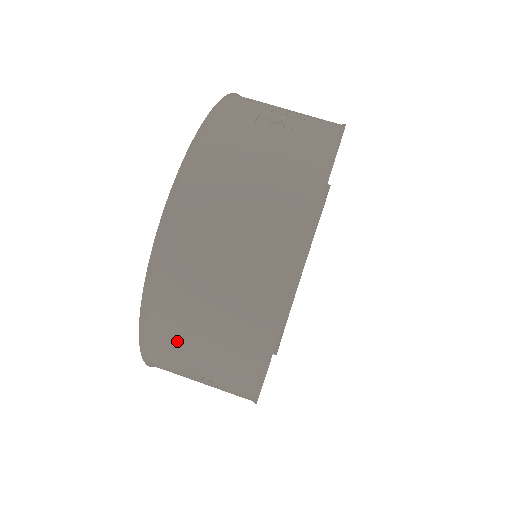
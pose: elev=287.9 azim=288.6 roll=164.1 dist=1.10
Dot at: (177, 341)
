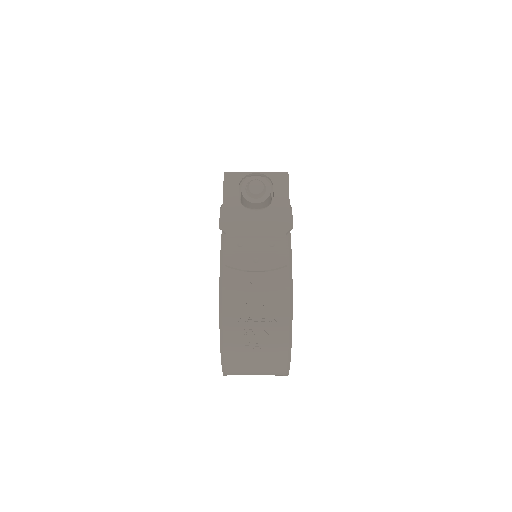
Dot at: occluded
